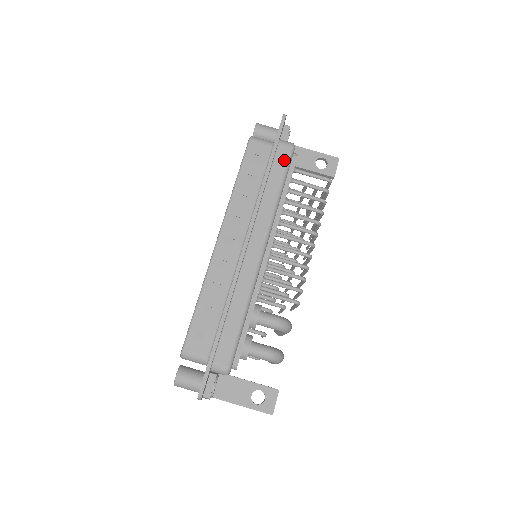
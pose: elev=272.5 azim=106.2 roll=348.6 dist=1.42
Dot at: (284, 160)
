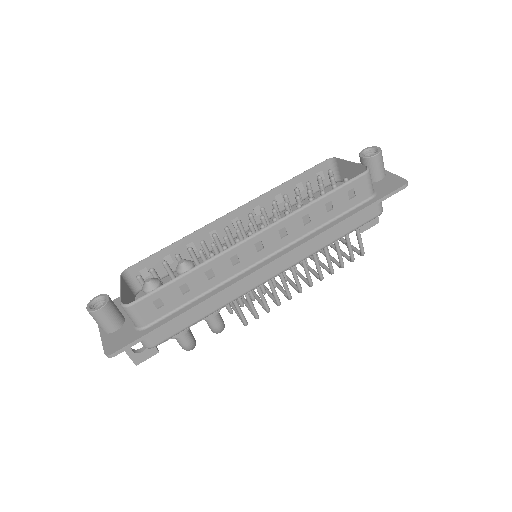
Dot at: (364, 220)
